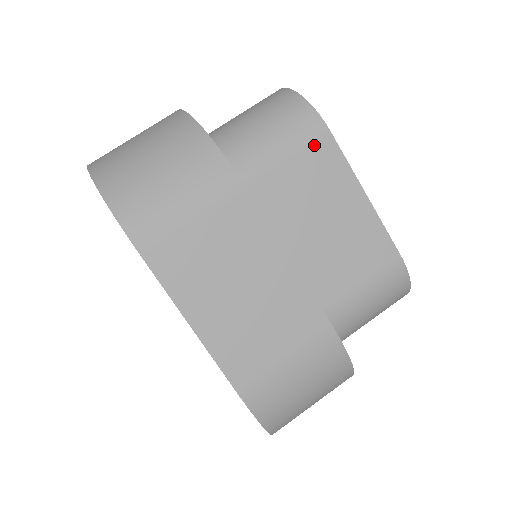
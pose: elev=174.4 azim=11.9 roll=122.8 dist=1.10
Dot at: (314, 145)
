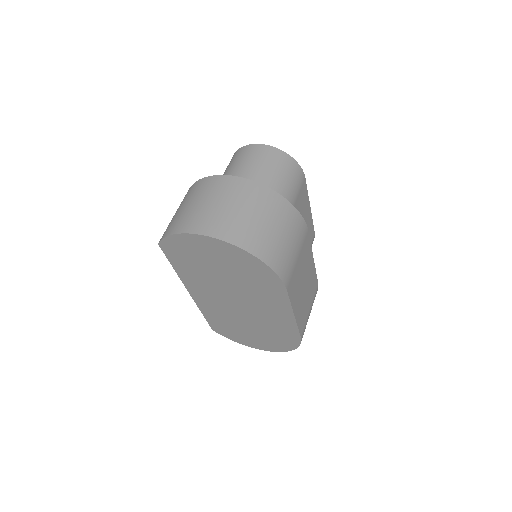
Dot at: (302, 188)
